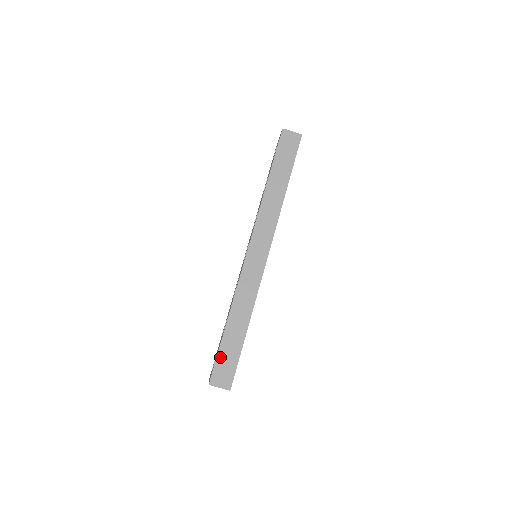
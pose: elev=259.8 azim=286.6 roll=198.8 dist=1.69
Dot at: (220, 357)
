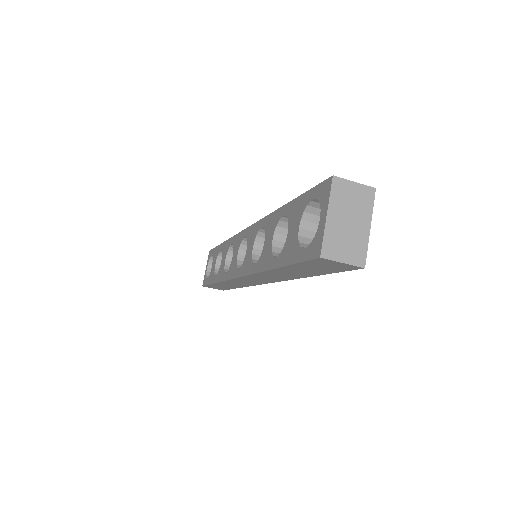
Dot at: occluded
